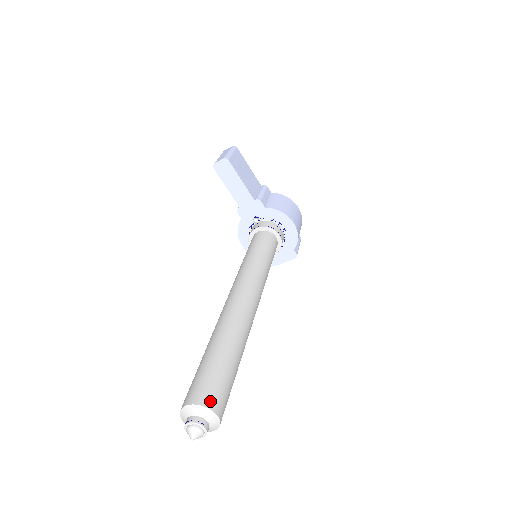
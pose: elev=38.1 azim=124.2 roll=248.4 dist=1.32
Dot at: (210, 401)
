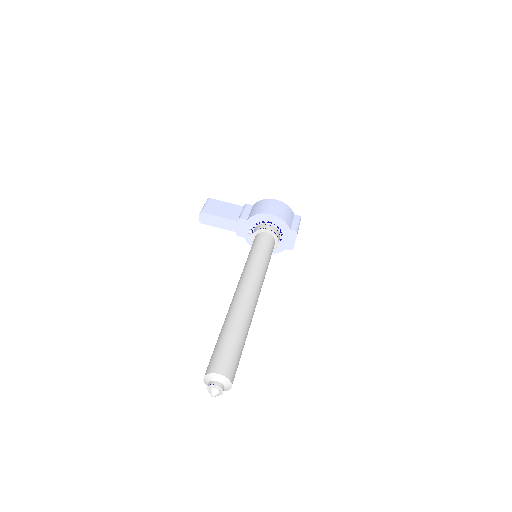
Dot at: (213, 369)
